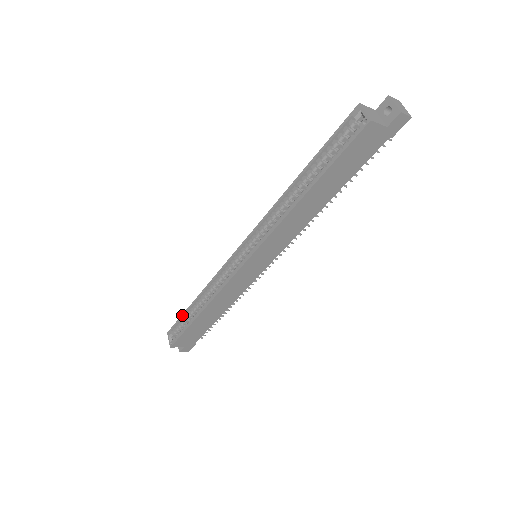
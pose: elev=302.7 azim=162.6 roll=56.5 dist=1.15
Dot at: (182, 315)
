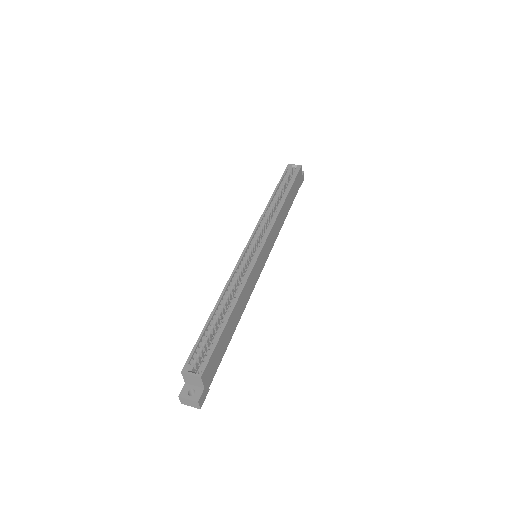
Dot at: (201, 333)
